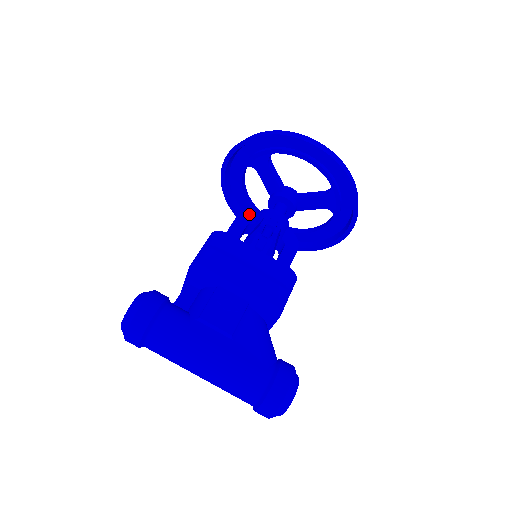
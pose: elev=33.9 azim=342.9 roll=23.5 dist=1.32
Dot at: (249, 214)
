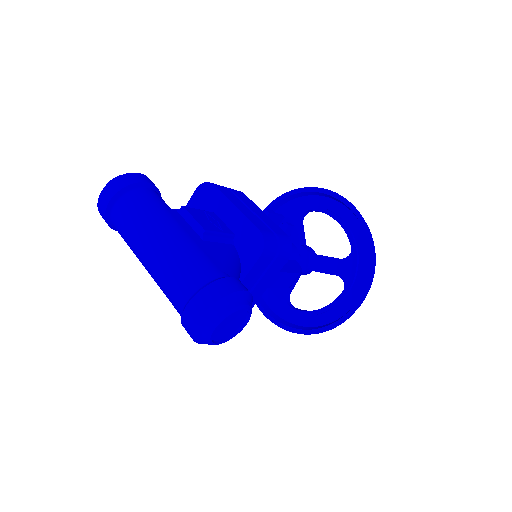
Dot at: occluded
